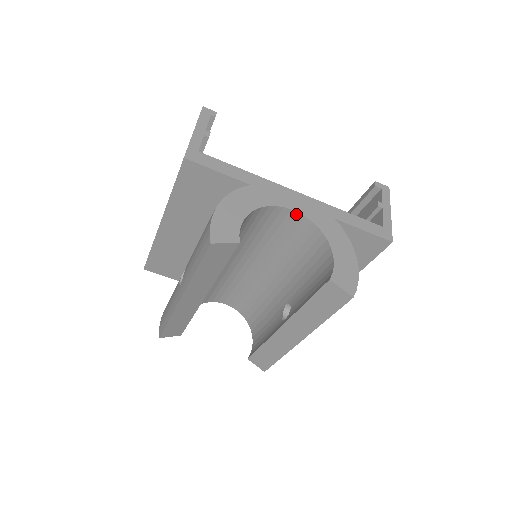
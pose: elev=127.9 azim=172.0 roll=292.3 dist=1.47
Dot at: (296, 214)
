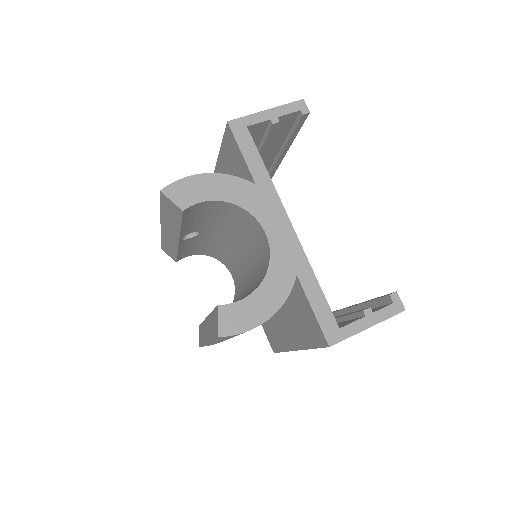
Dot at: (267, 239)
